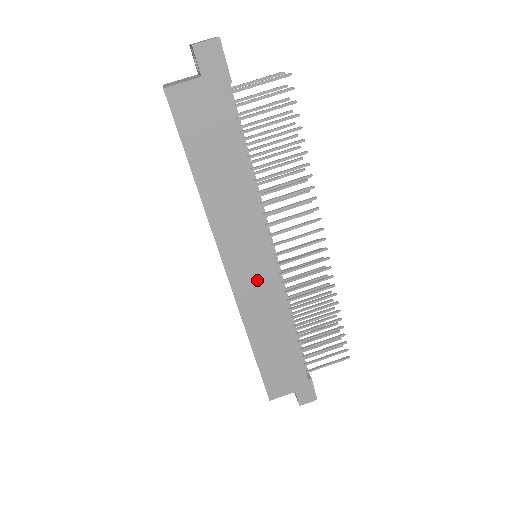
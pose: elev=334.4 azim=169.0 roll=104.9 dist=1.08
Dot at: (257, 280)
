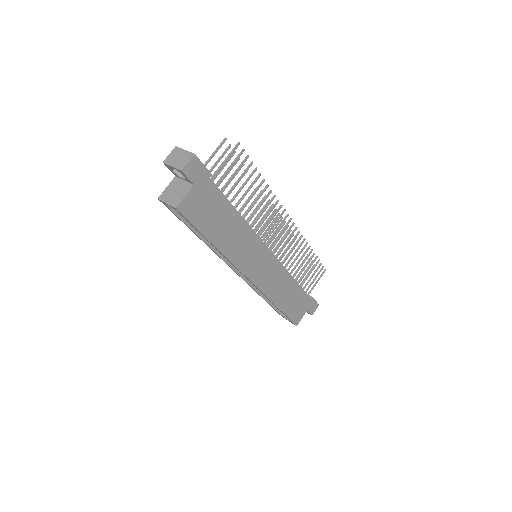
Dot at: (267, 270)
